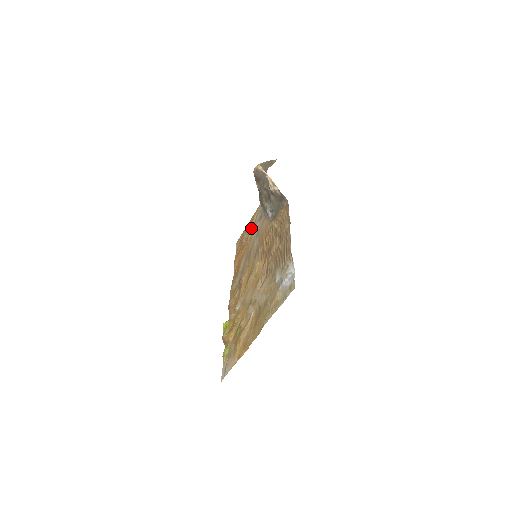
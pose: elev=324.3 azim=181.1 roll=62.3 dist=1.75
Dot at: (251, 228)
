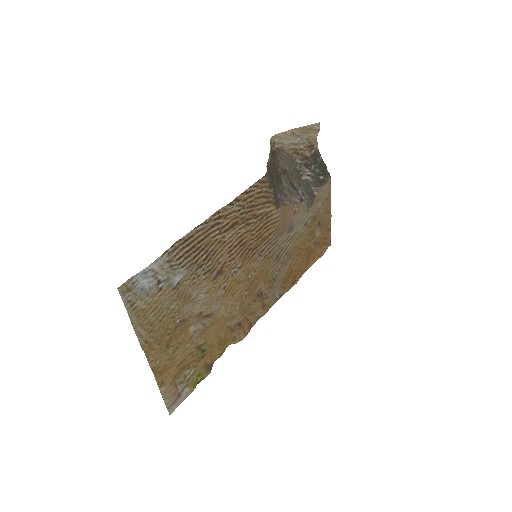
Dot at: (316, 222)
